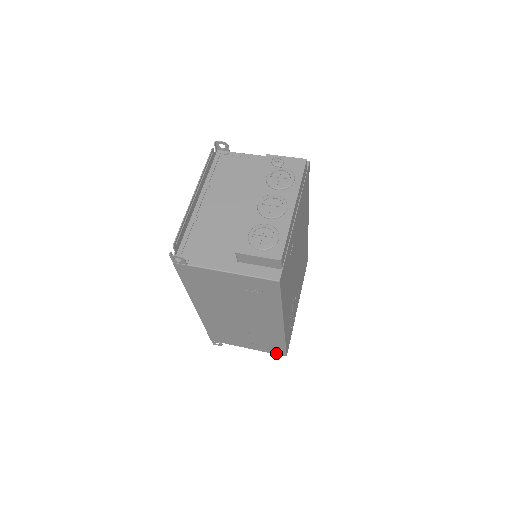
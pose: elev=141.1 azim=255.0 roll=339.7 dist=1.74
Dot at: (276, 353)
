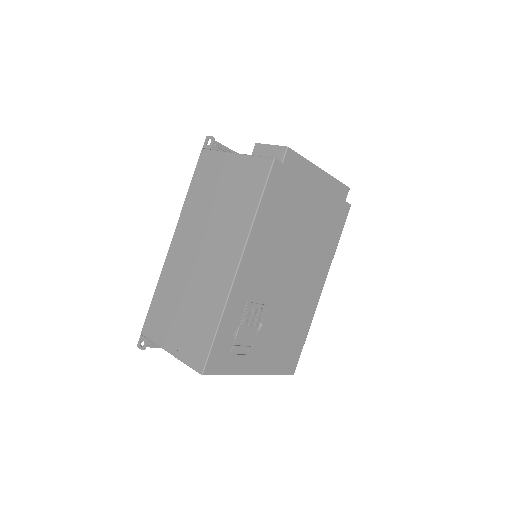
Dot at: (194, 364)
